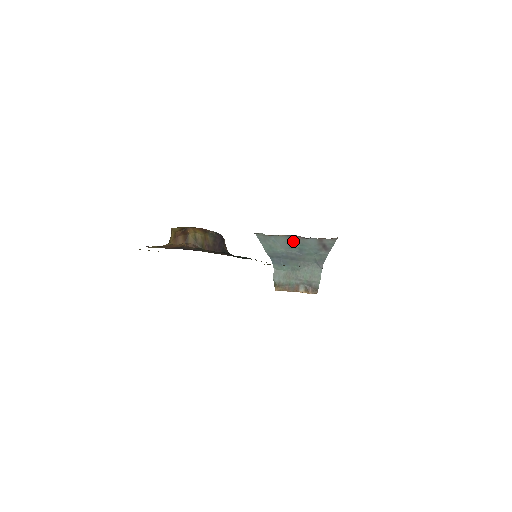
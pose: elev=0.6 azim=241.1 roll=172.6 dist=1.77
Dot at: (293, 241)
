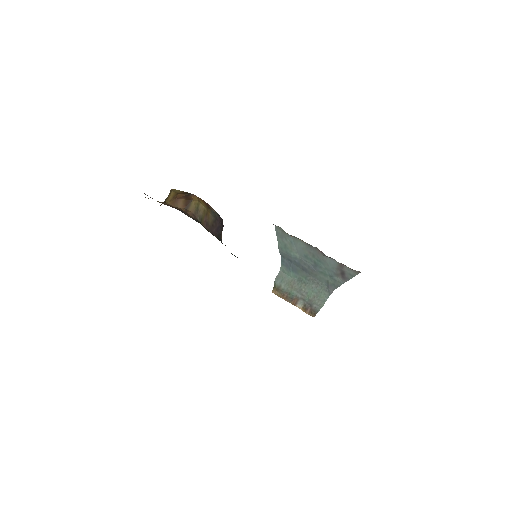
Dot at: (311, 252)
